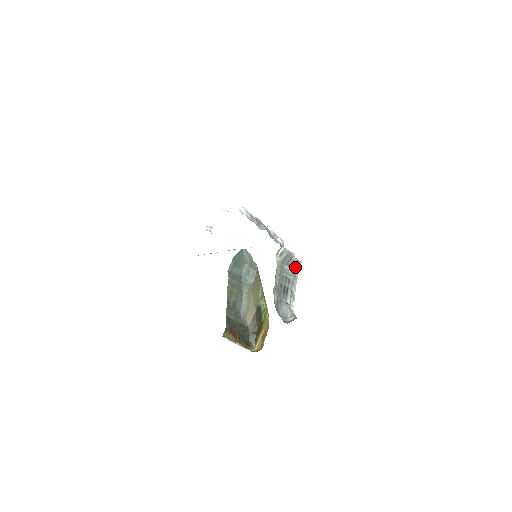
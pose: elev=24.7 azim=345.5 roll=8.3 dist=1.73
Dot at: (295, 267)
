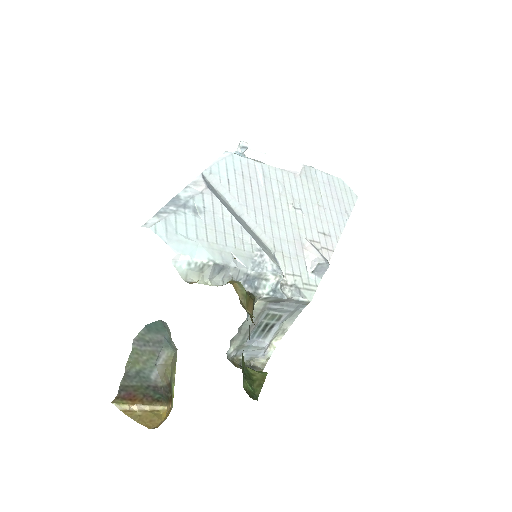
Dot at: (298, 303)
